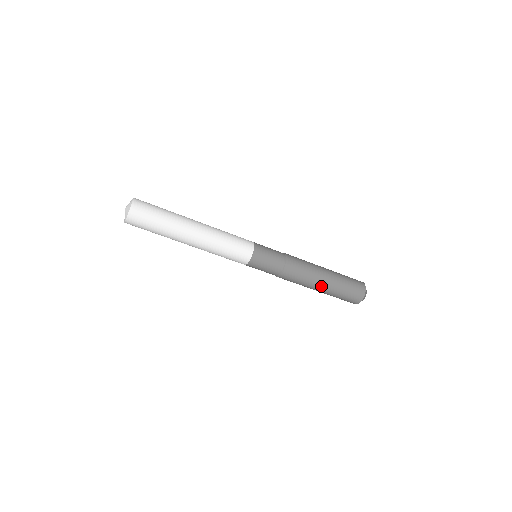
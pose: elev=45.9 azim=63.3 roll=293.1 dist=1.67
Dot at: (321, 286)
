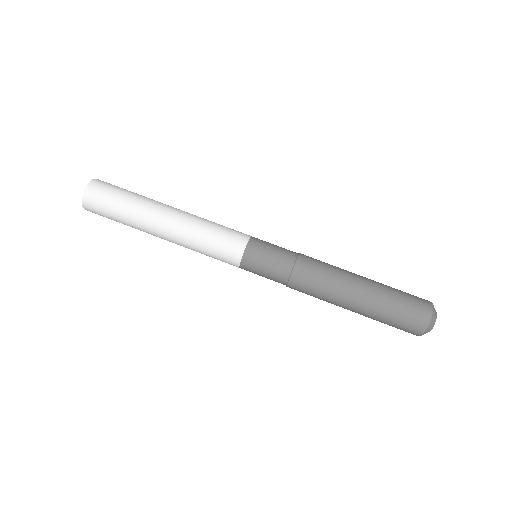
Dot at: (354, 301)
